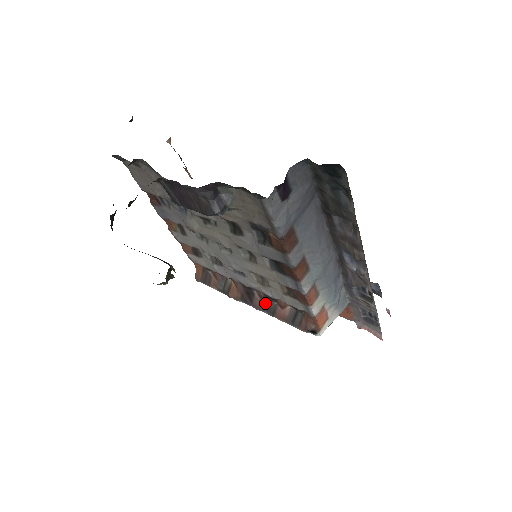
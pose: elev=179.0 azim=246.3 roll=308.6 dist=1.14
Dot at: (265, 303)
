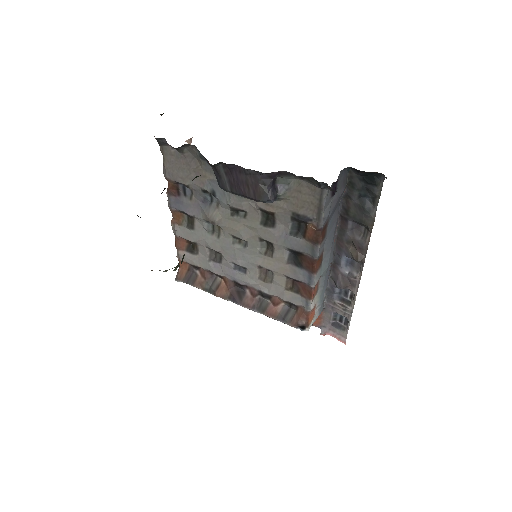
Dot at: (256, 301)
